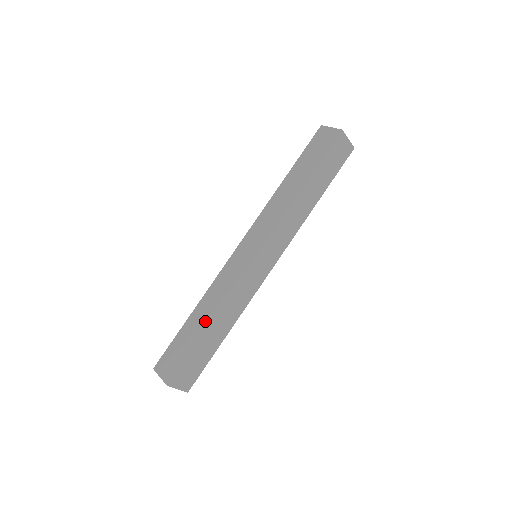
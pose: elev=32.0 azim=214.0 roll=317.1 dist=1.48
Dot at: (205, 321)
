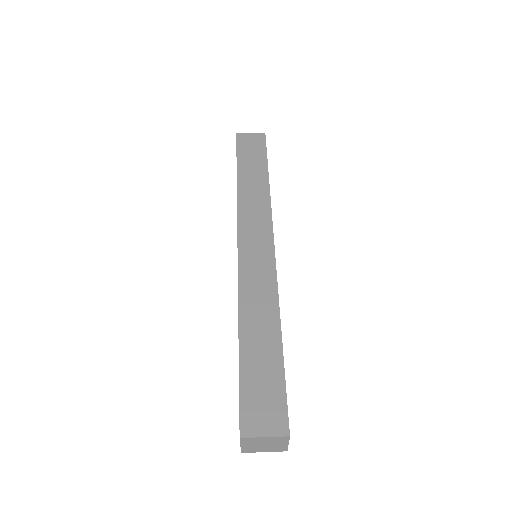
Dot at: (272, 332)
